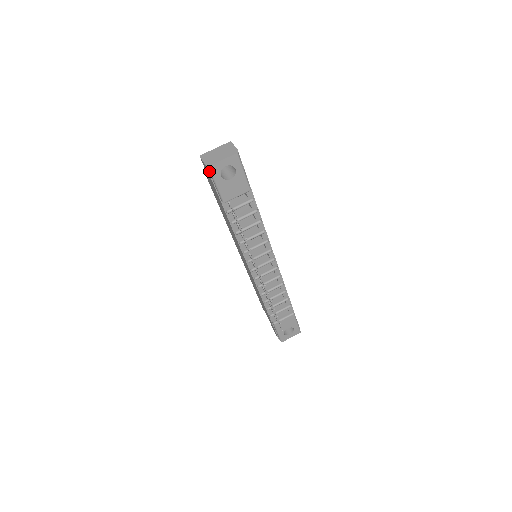
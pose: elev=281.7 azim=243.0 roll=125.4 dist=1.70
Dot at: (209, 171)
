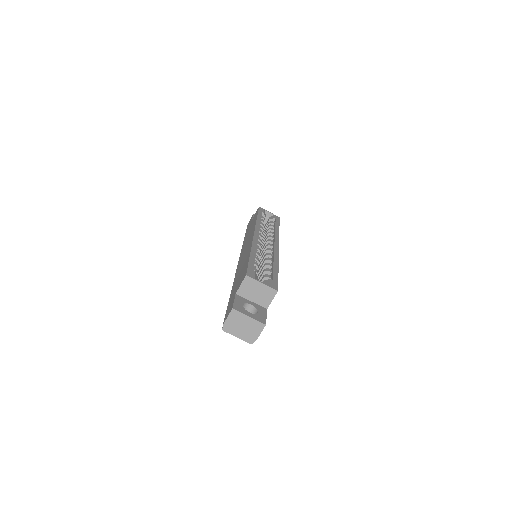
Dot at: occluded
